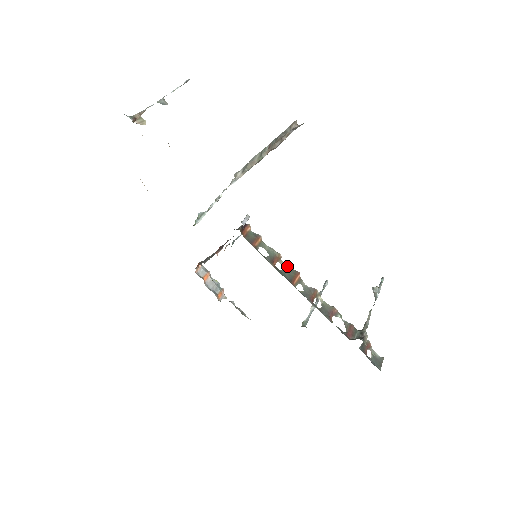
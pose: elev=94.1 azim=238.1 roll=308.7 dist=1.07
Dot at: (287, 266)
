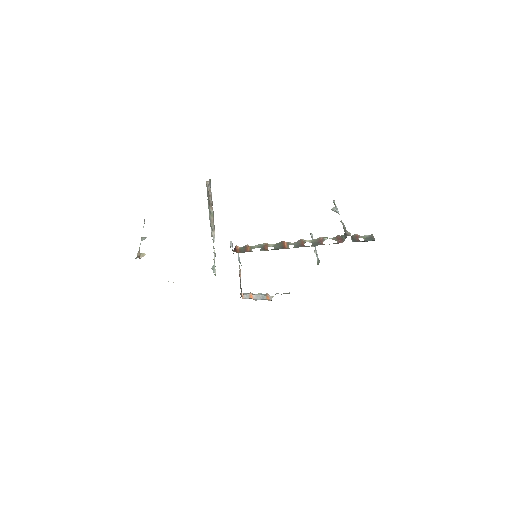
Dot at: (275, 244)
